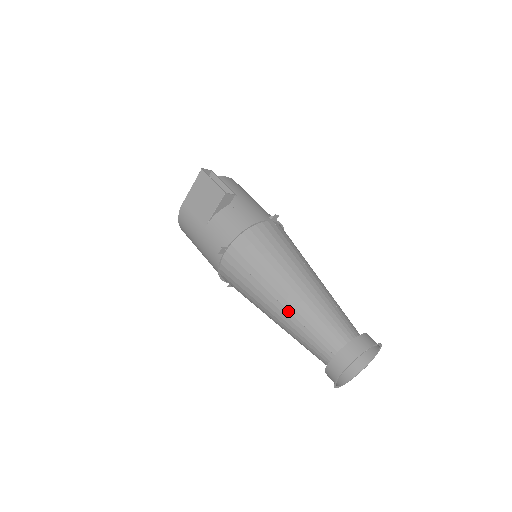
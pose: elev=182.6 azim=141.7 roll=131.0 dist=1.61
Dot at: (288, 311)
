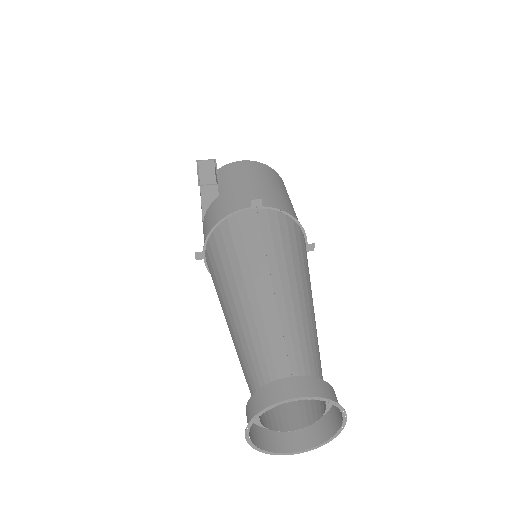
Dot at: (231, 334)
